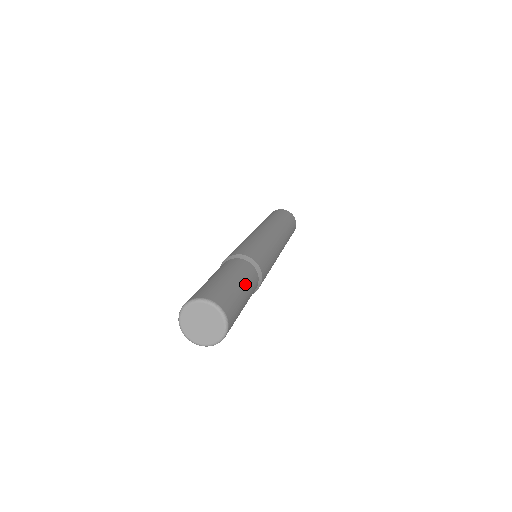
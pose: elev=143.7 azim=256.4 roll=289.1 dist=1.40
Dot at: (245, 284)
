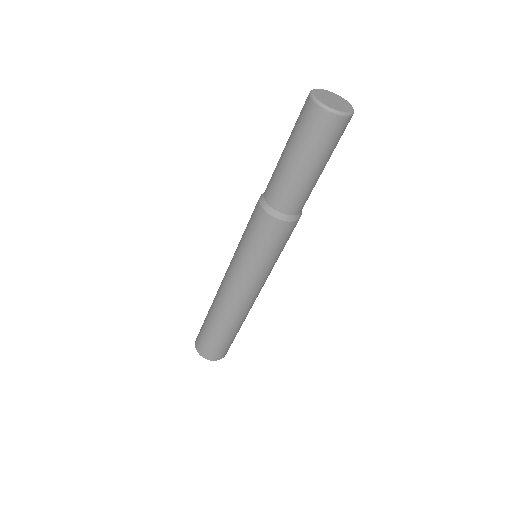
Dot at: occluded
